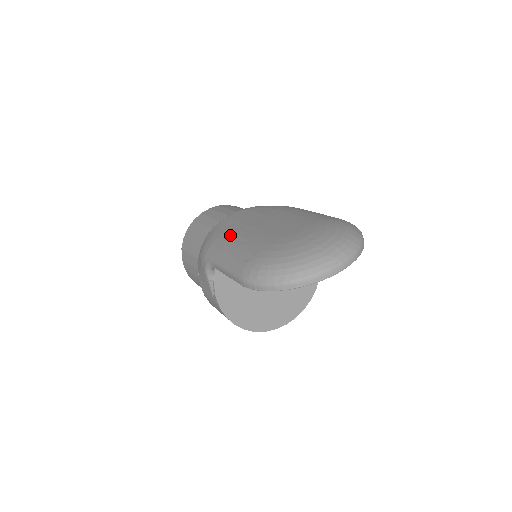
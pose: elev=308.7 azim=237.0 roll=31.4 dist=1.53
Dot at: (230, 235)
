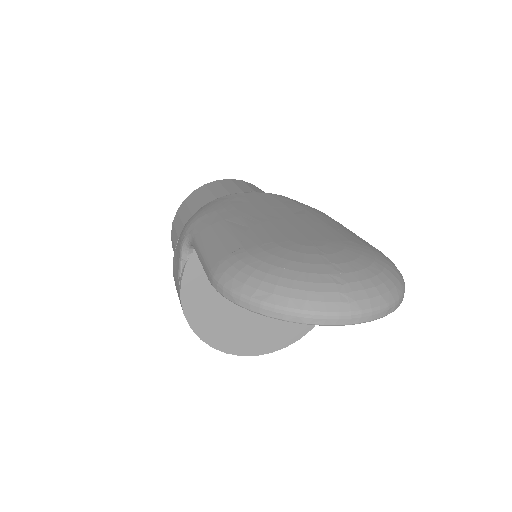
Dot at: (231, 213)
